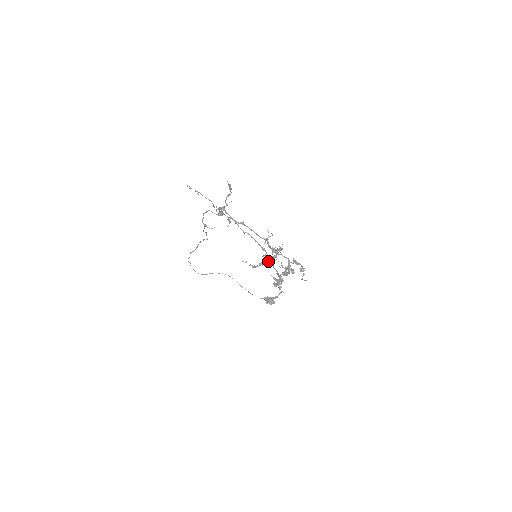
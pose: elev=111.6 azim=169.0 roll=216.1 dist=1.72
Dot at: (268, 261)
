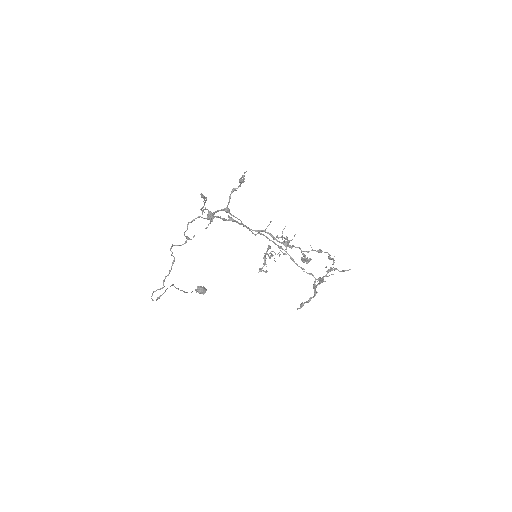
Dot at: occluded
